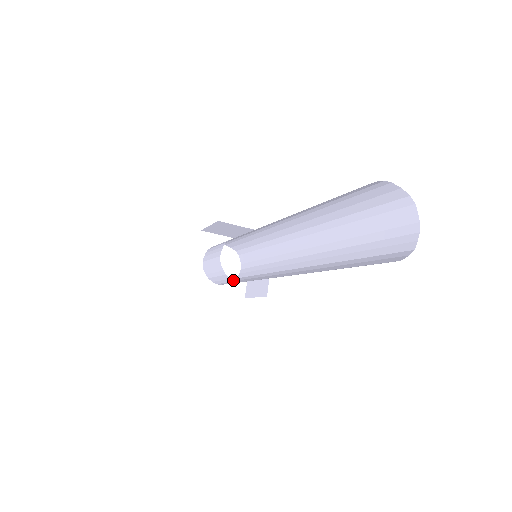
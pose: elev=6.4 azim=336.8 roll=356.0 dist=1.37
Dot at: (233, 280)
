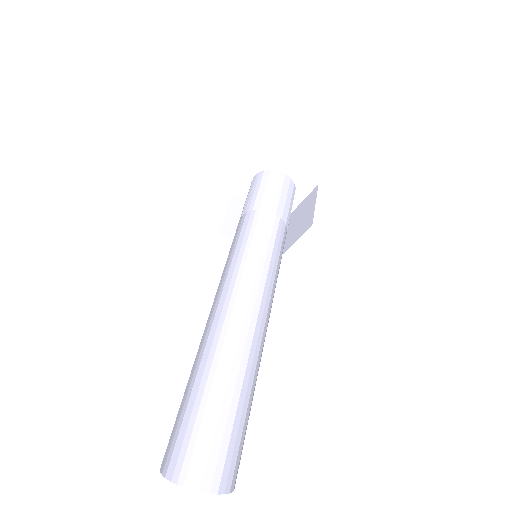
Dot at: (246, 238)
